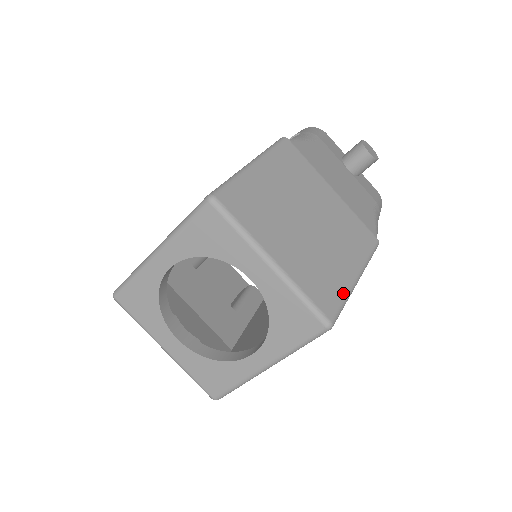
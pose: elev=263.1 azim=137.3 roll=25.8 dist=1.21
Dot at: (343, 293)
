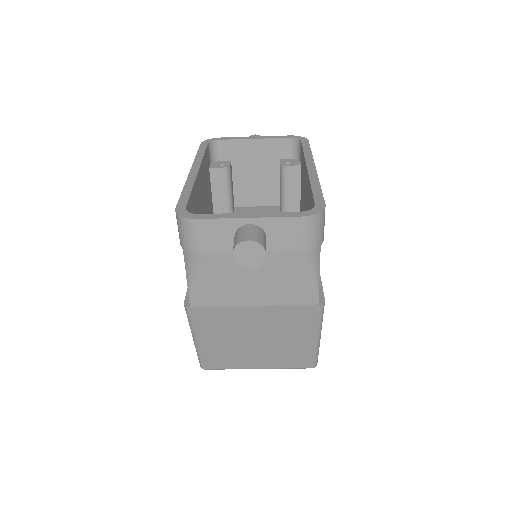
Dot at: (312, 354)
